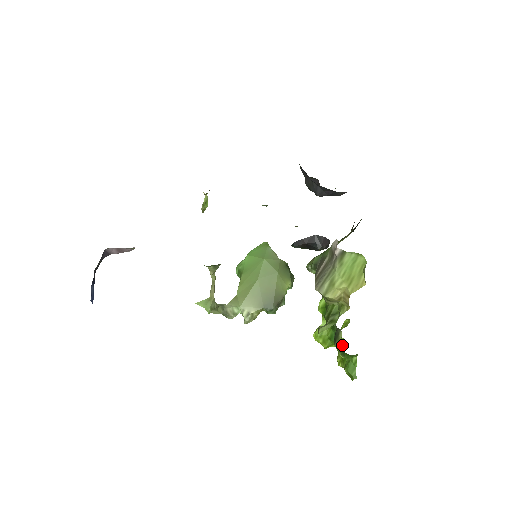
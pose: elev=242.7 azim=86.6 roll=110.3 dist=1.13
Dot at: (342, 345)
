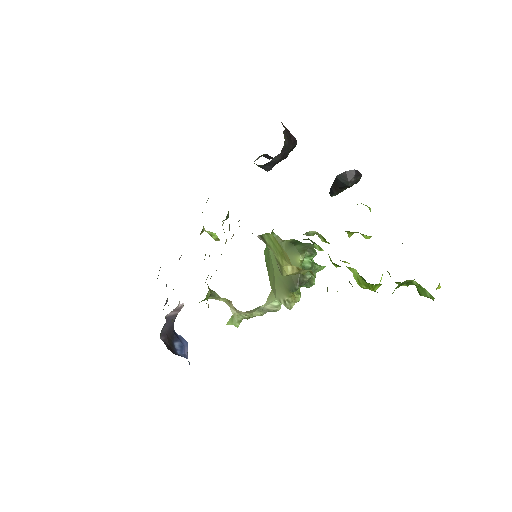
Dot at: occluded
